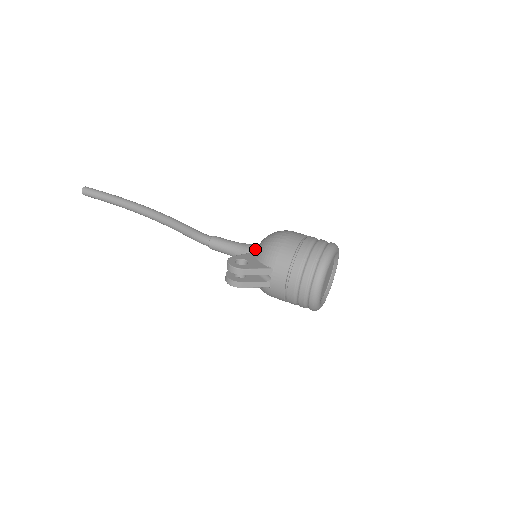
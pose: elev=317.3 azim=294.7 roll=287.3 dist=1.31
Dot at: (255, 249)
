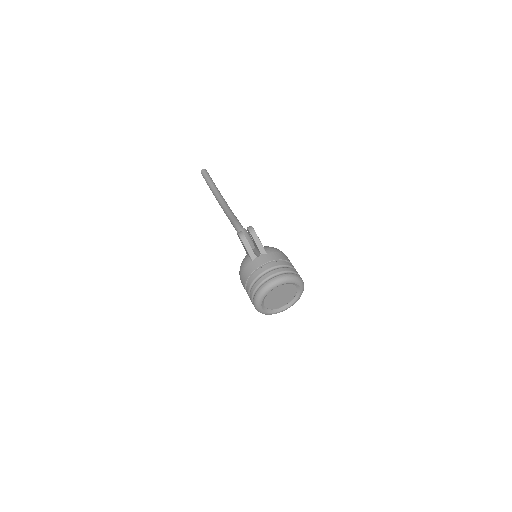
Dot at: occluded
